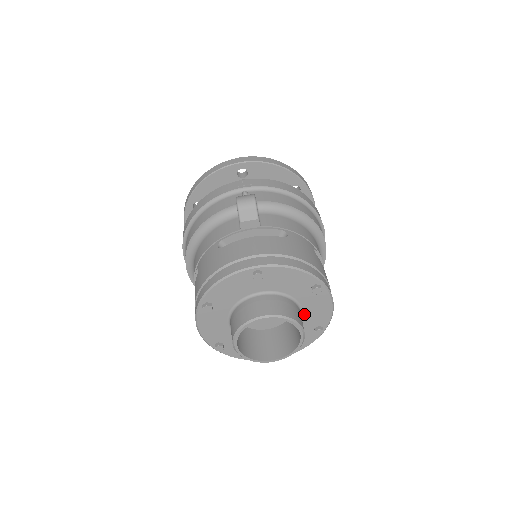
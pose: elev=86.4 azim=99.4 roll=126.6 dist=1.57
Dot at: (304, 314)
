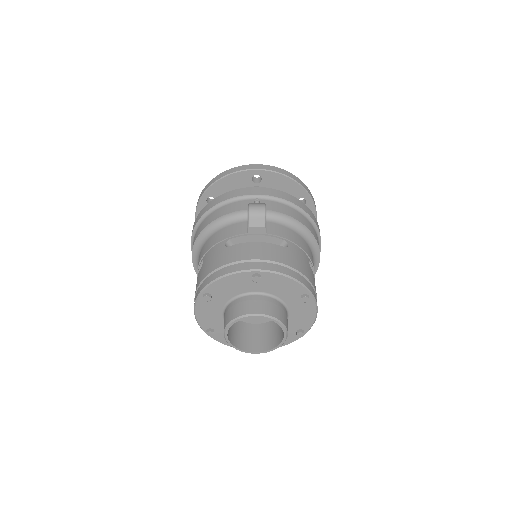
Dot at: (290, 317)
